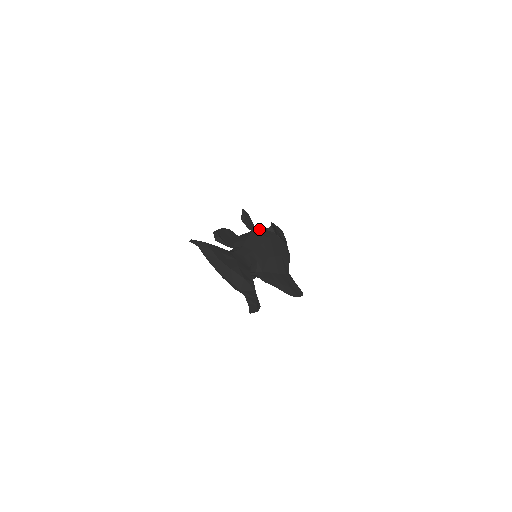
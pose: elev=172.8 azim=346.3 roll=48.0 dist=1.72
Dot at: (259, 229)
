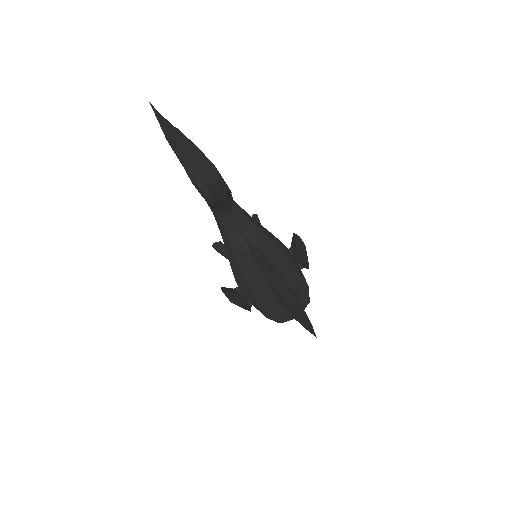
Dot at: occluded
